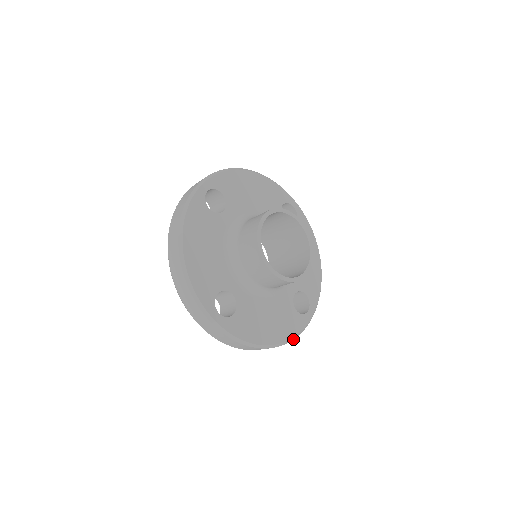
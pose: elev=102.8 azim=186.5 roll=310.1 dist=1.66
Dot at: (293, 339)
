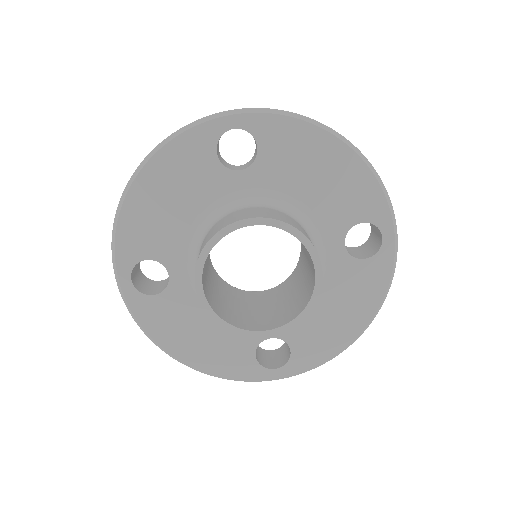
Dot at: (388, 289)
